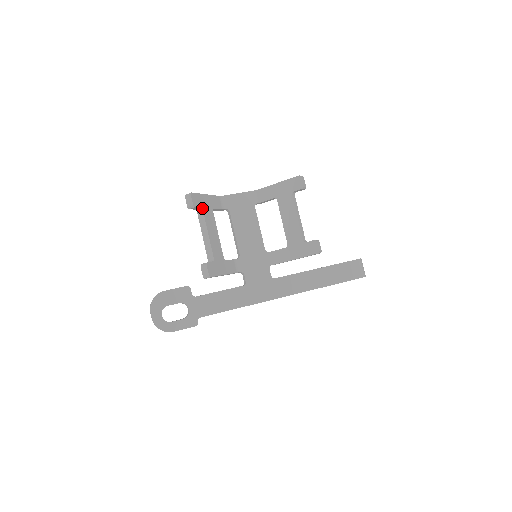
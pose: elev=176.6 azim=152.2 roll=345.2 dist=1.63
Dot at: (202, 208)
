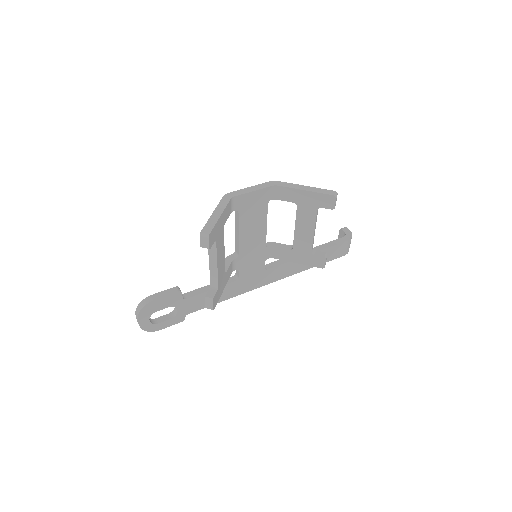
Dot at: (216, 240)
